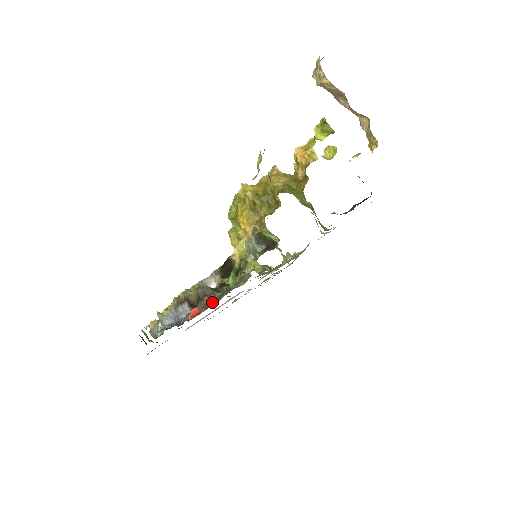
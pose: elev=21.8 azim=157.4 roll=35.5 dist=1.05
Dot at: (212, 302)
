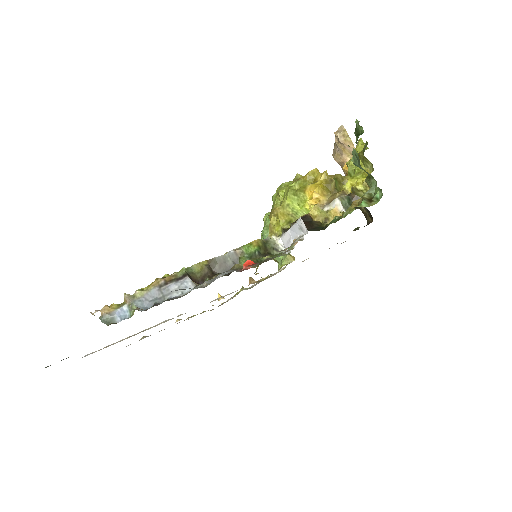
Dot at: occluded
